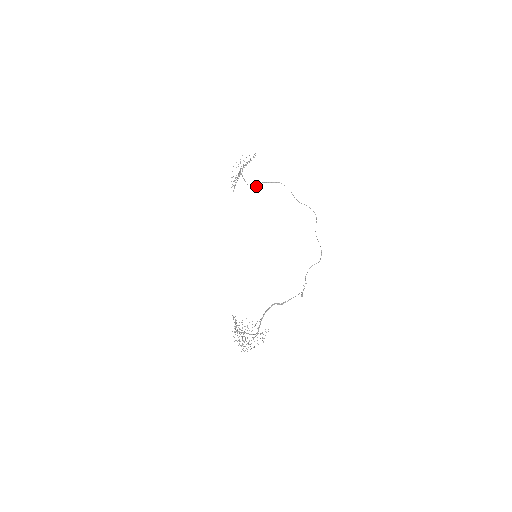
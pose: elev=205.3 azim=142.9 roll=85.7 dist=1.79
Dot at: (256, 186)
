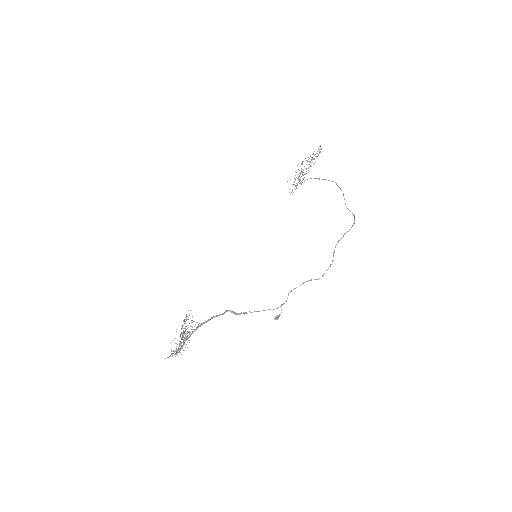
Dot at: (304, 181)
